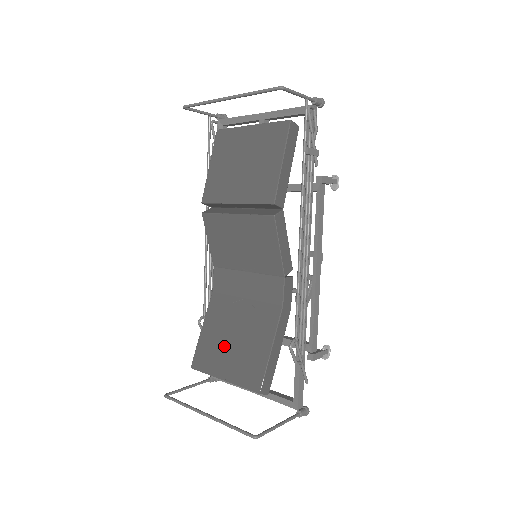
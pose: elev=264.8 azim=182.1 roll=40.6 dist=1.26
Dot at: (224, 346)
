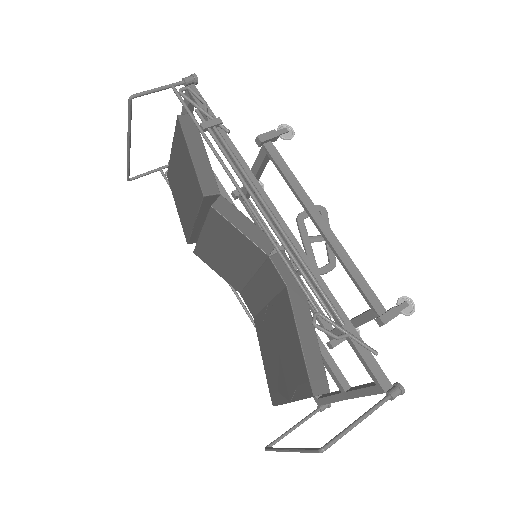
Dot at: (277, 365)
